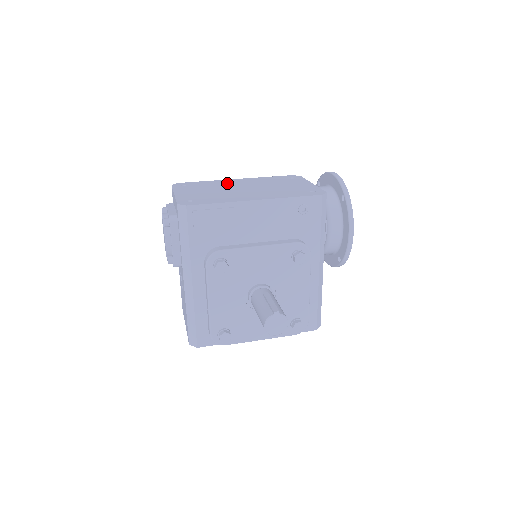
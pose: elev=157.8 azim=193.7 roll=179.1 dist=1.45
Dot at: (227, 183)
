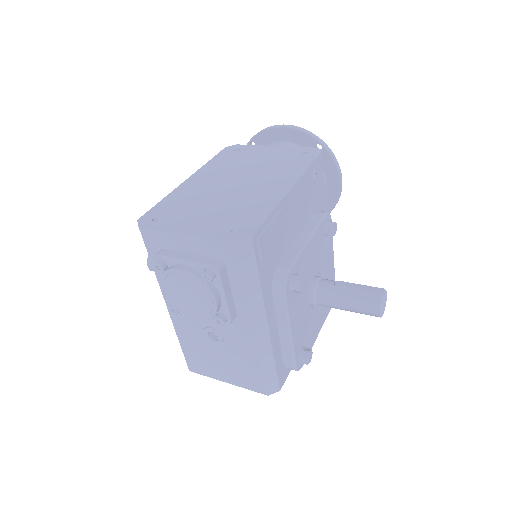
Dot at: (196, 189)
